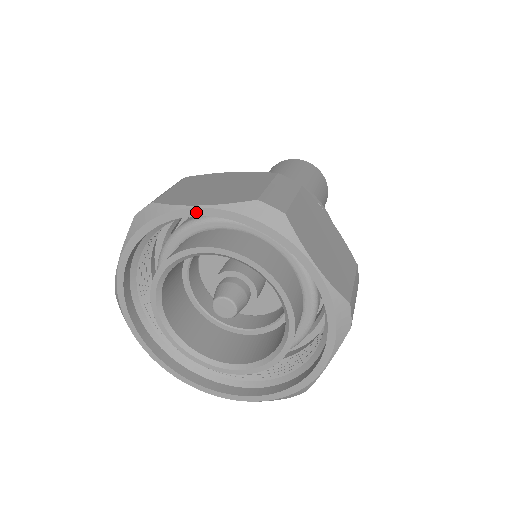
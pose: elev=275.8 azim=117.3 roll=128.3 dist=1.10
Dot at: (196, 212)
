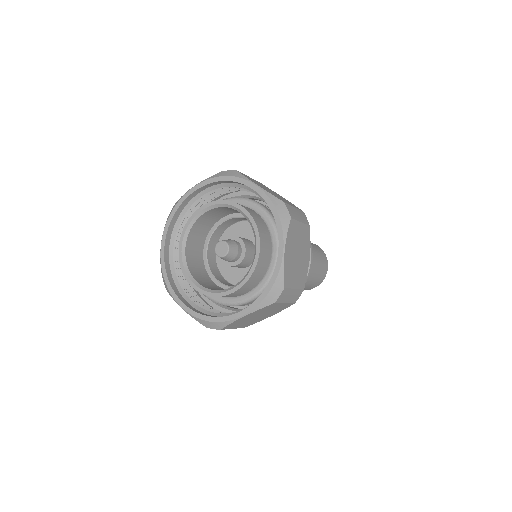
Dot at: (253, 186)
